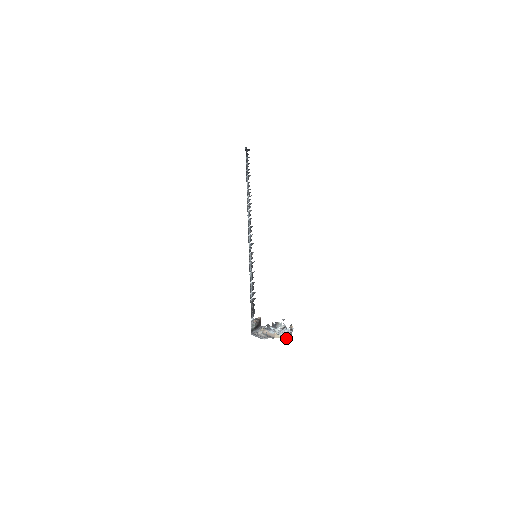
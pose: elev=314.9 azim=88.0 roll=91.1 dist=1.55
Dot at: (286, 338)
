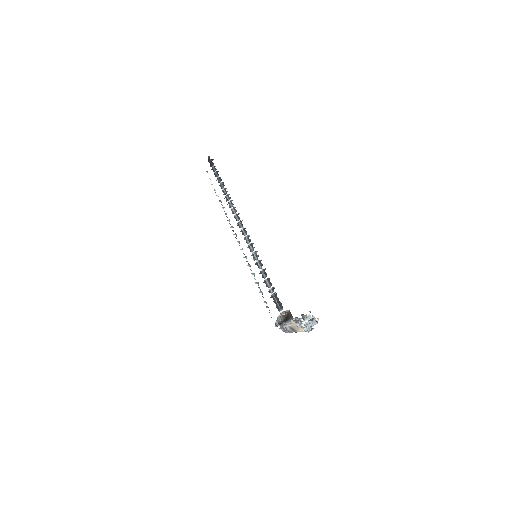
Dot at: occluded
